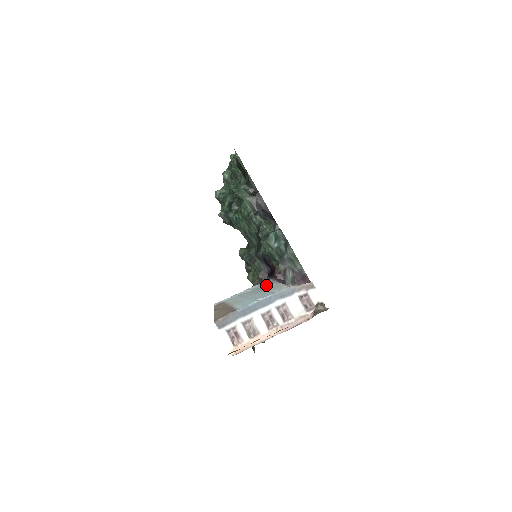
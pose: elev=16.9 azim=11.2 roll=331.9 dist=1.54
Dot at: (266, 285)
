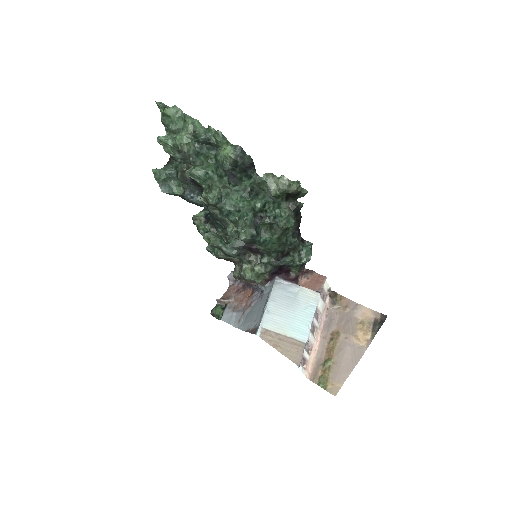
Dot at: (286, 291)
